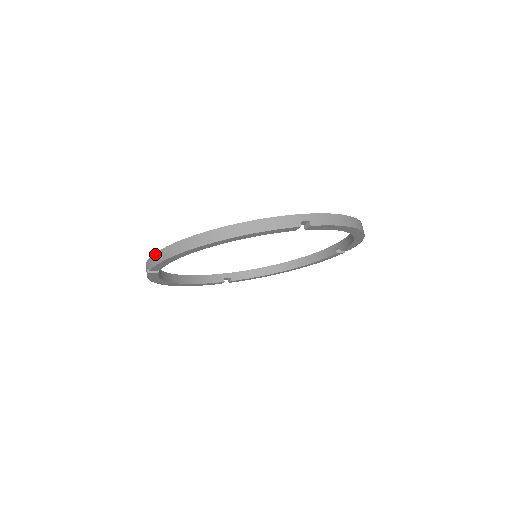
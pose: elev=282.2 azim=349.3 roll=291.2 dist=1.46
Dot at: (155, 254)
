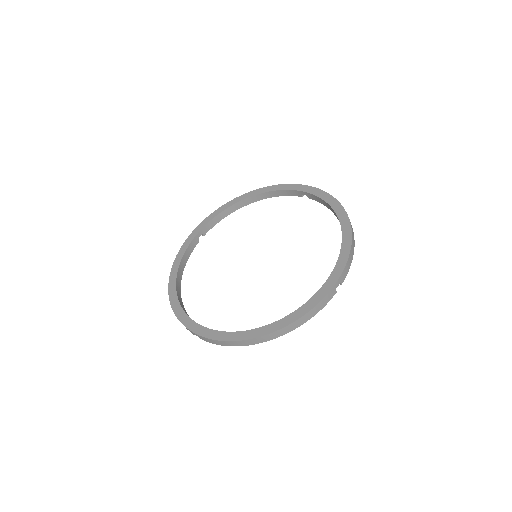
Dot at: (181, 249)
